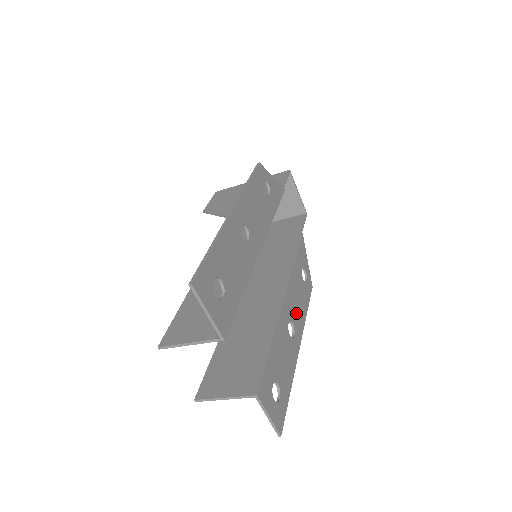
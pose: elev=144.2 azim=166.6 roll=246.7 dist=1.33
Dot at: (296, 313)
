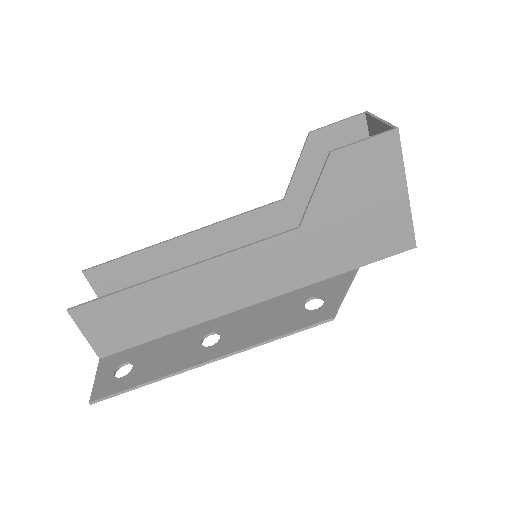
Dot at: occluded
